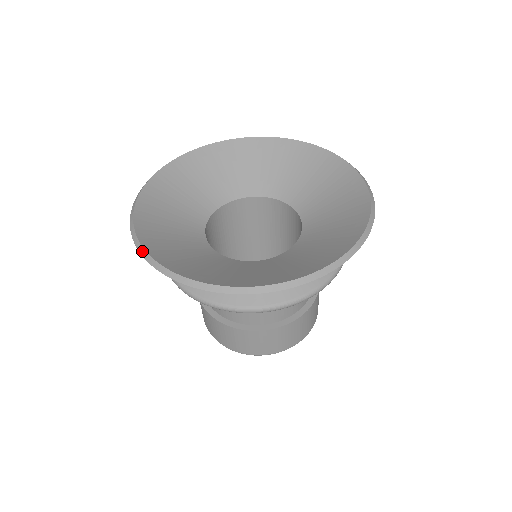
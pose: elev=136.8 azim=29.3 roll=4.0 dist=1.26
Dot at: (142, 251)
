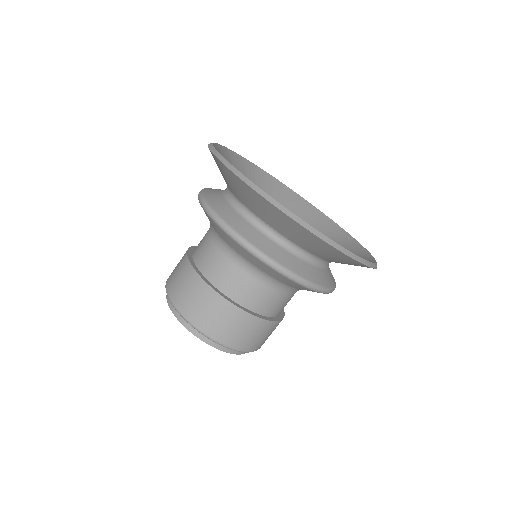
Dot at: (222, 159)
